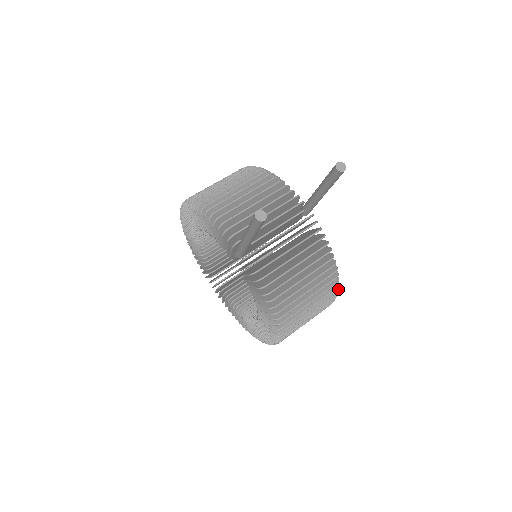
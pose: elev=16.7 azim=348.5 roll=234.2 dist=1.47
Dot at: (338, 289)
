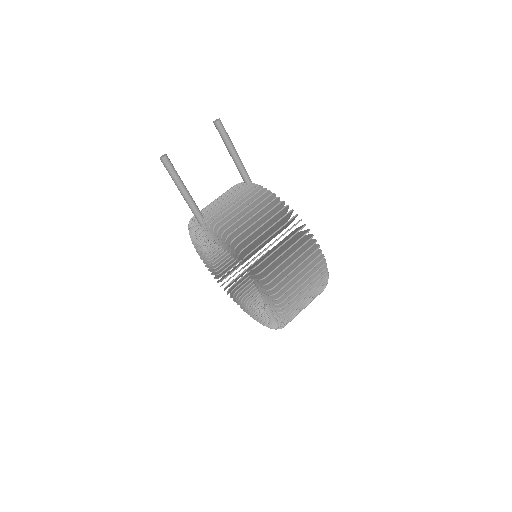
Dot at: (305, 225)
